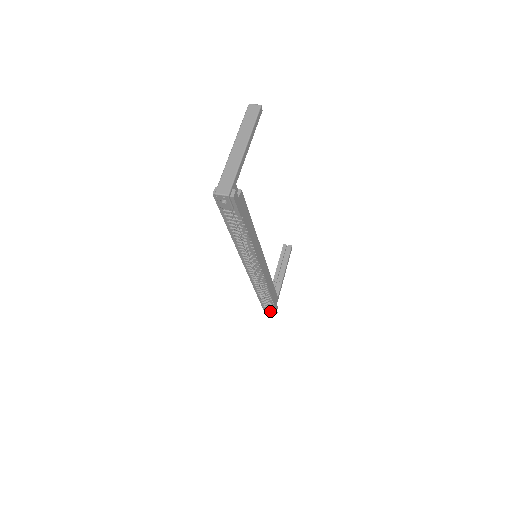
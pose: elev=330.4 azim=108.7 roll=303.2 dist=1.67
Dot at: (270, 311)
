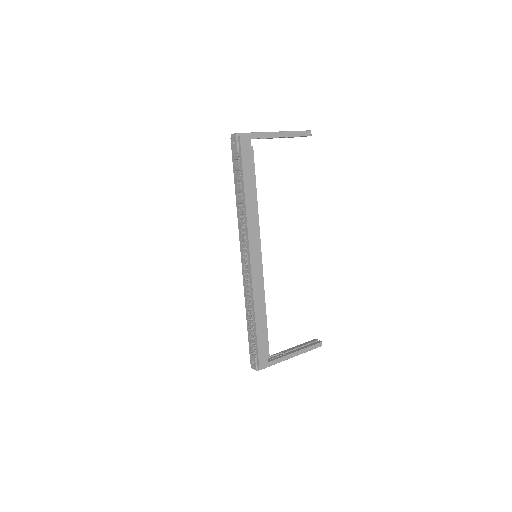
Dot at: (254, 364)
